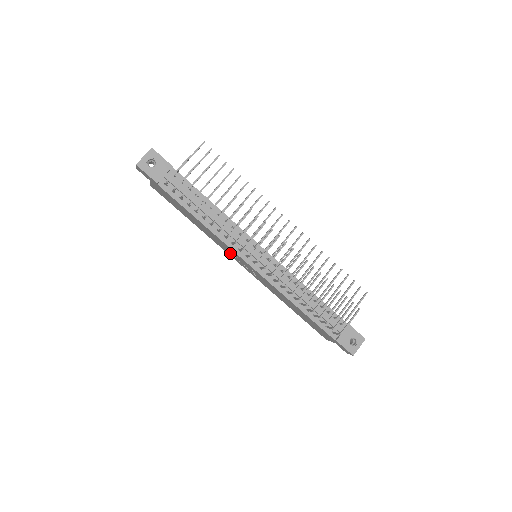
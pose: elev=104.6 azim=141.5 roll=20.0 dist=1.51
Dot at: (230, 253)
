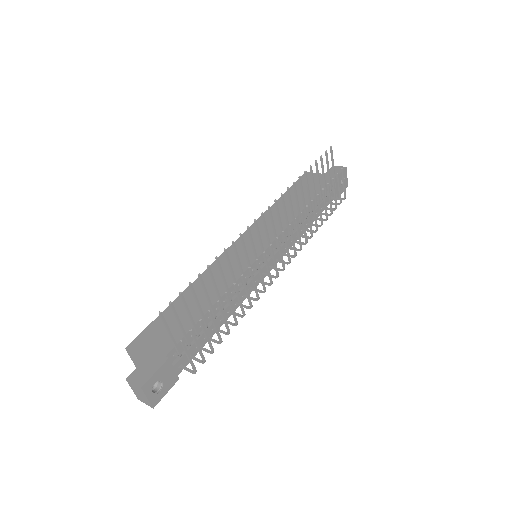
Dot at: occluded
